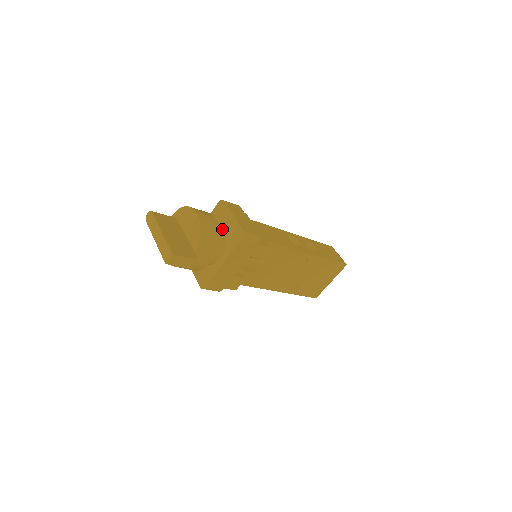
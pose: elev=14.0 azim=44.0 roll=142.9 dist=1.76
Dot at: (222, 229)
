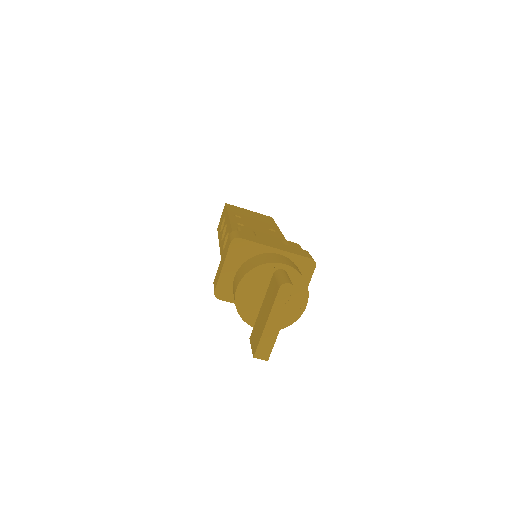
Dot at: occluded
